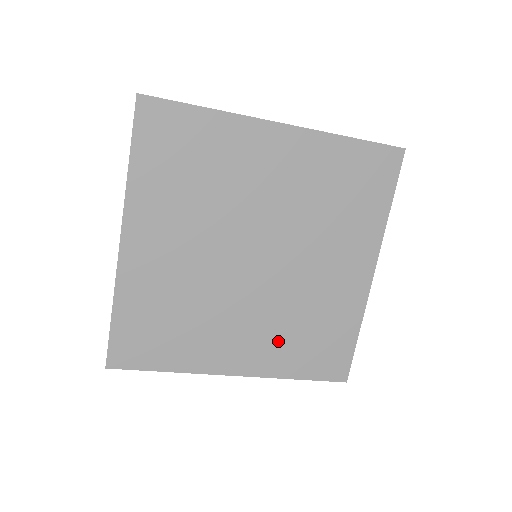
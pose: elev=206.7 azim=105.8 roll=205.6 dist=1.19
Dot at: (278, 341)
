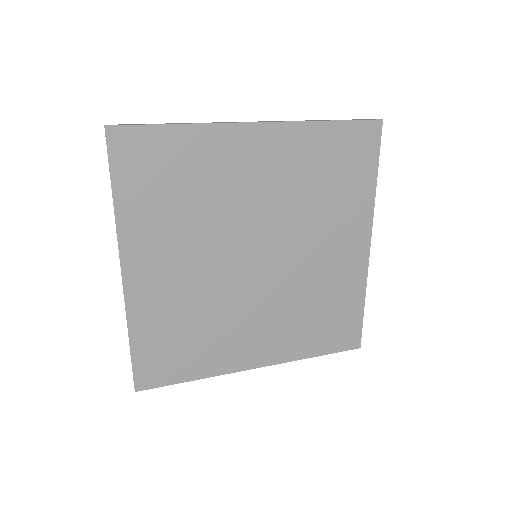
Dot at: (291, 328)
